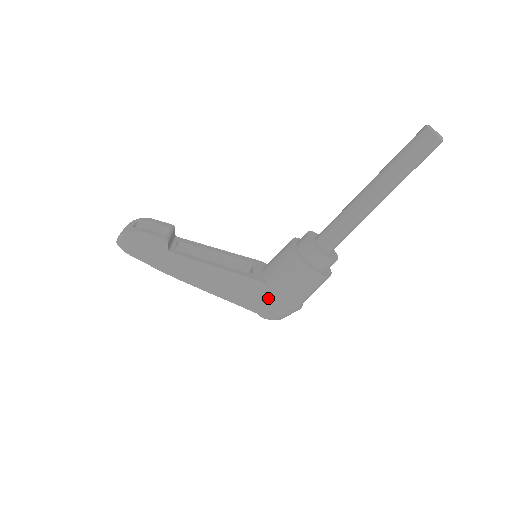
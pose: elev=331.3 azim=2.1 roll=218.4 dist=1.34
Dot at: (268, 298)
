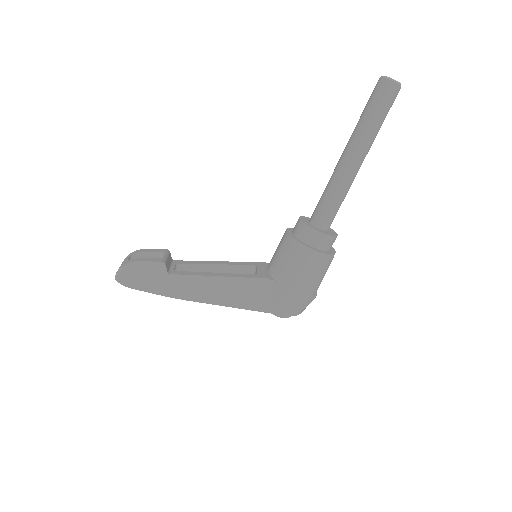
Dot at: (279, 293)
